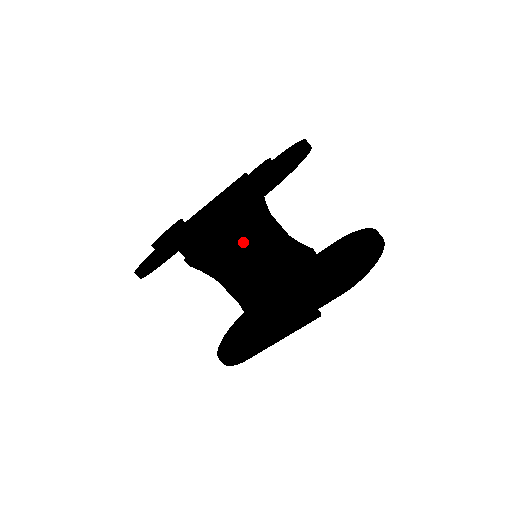
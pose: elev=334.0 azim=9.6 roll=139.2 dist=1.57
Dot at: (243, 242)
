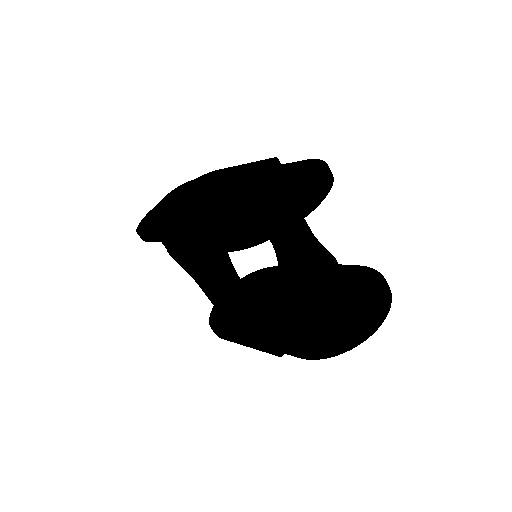
Dot at: (214, 270)
